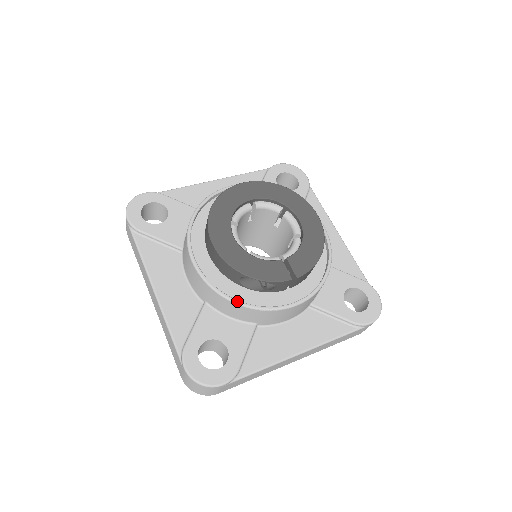
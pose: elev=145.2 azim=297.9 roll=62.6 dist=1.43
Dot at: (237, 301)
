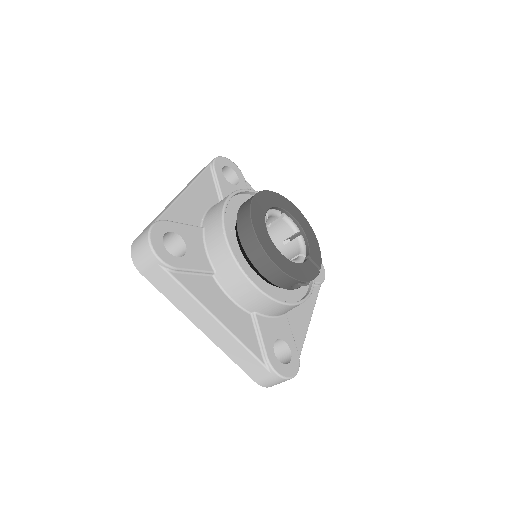
Dot at: (292, 303)
